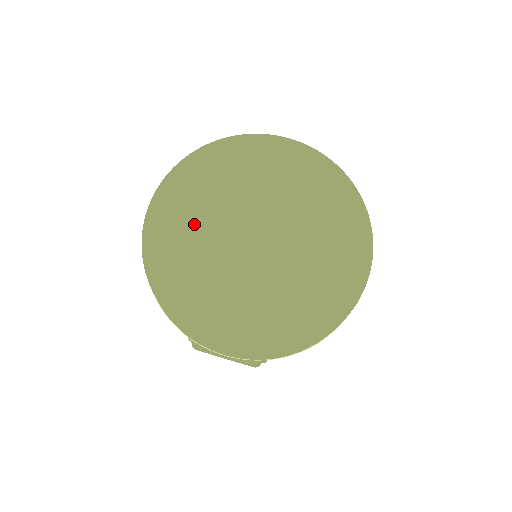
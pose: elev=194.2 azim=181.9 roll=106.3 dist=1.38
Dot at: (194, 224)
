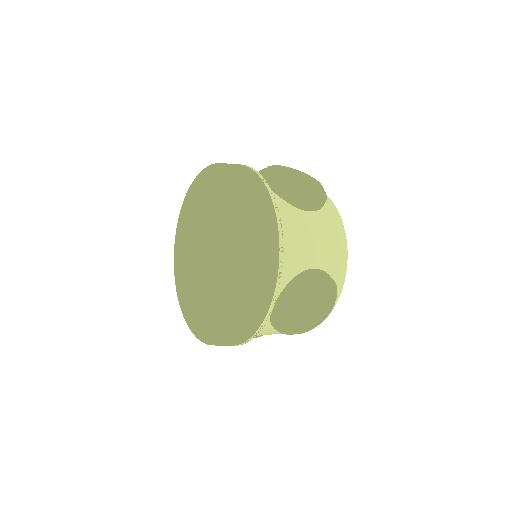
Dot at: (185, 233)
